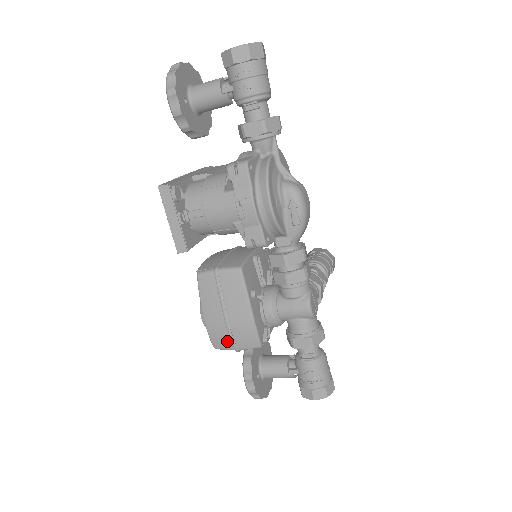
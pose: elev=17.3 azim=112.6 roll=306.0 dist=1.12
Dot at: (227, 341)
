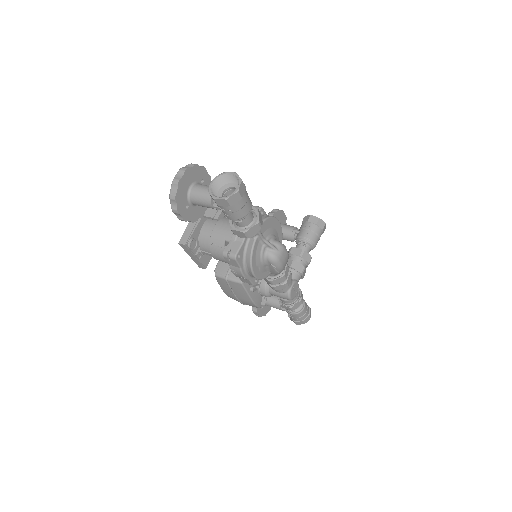
Dot at: occluded
